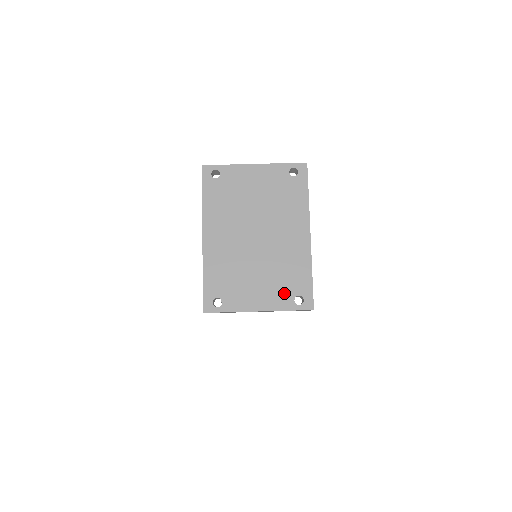
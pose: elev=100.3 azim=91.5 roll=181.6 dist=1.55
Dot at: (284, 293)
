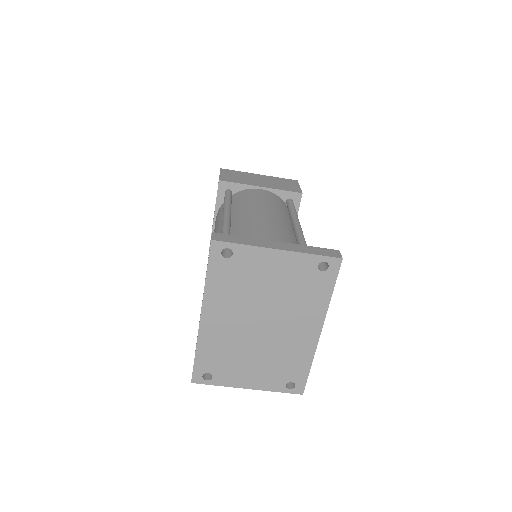
Dot at: (277, 378)
